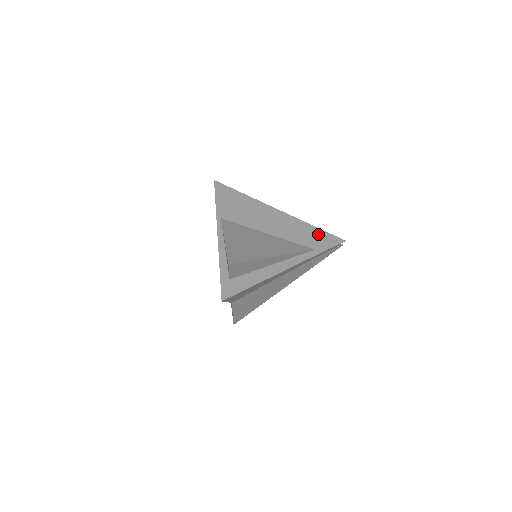
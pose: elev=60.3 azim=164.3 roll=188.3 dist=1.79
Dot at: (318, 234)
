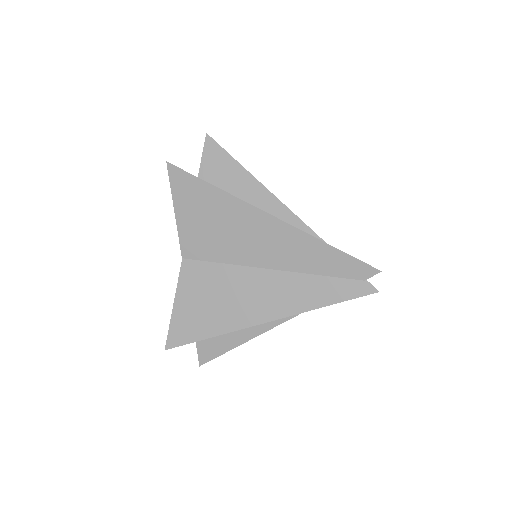
Dot at: occluded
